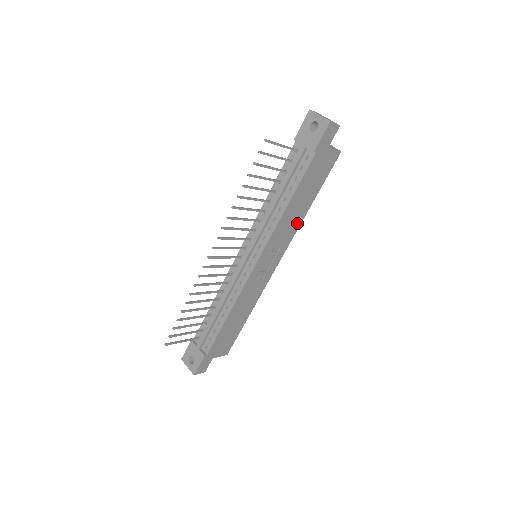
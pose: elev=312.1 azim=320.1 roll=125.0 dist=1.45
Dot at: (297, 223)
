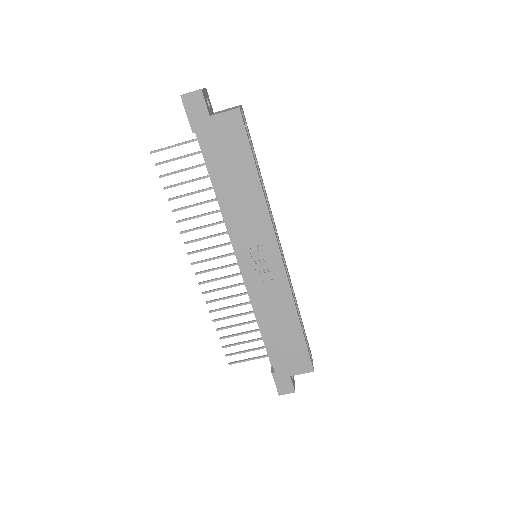
Dot at: (259, 206)
